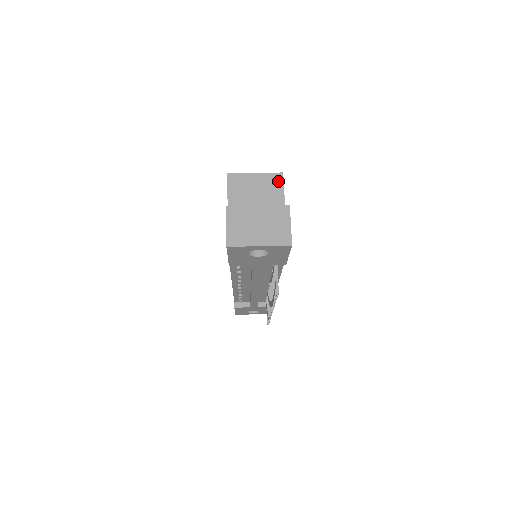
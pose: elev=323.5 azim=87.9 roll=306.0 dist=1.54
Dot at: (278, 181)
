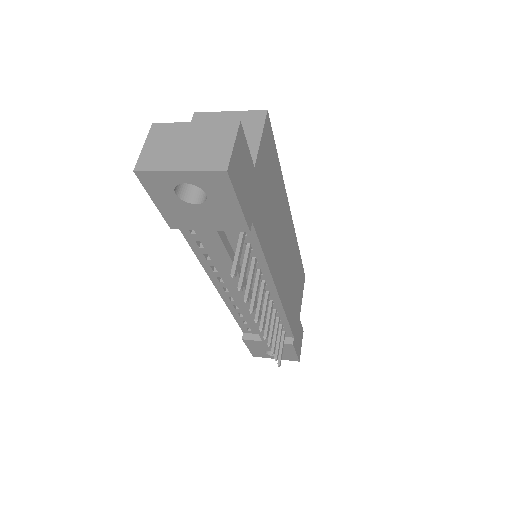
Dot at: (258, 119)
